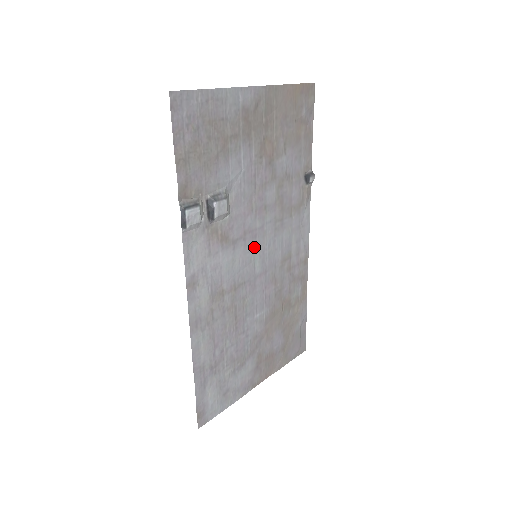
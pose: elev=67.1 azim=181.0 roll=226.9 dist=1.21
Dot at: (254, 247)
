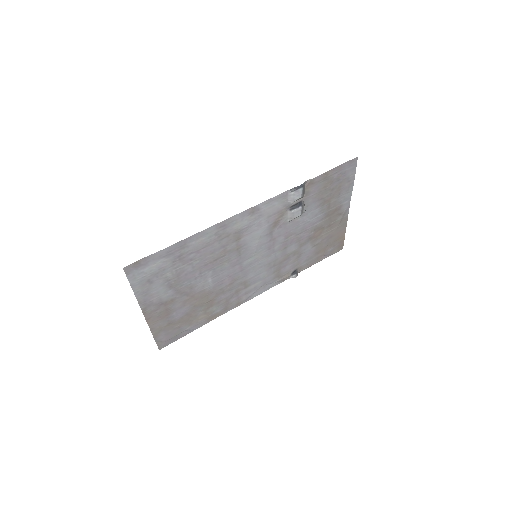
Dot at: (262, 251)
